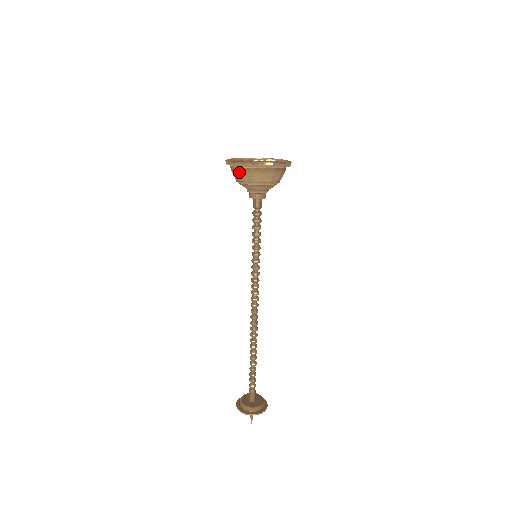
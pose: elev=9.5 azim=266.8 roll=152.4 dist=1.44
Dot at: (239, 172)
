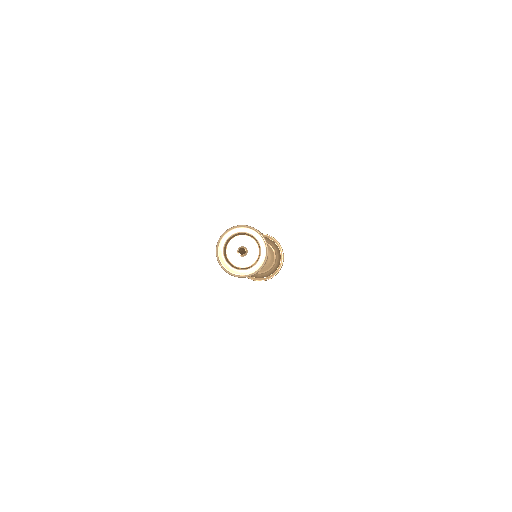
Dot at: occluded
